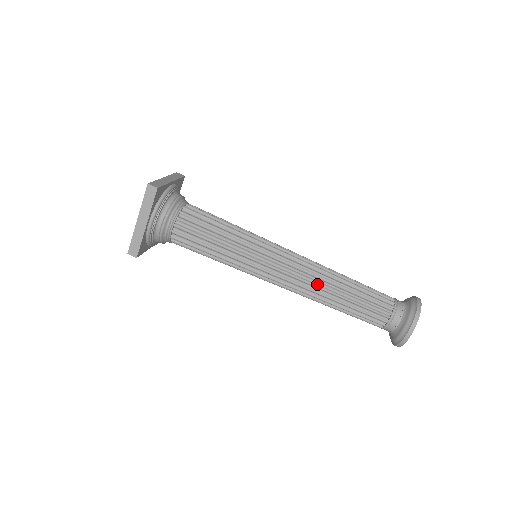
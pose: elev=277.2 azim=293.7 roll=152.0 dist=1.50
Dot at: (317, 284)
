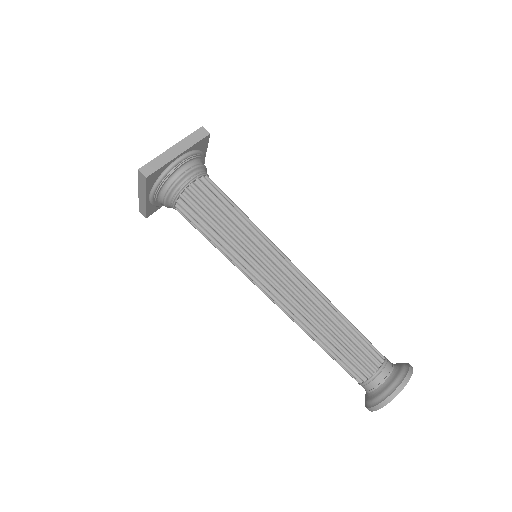
Dot at: (318, 299)
